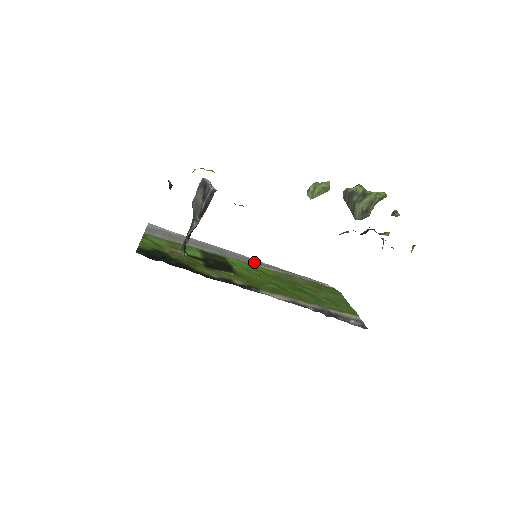
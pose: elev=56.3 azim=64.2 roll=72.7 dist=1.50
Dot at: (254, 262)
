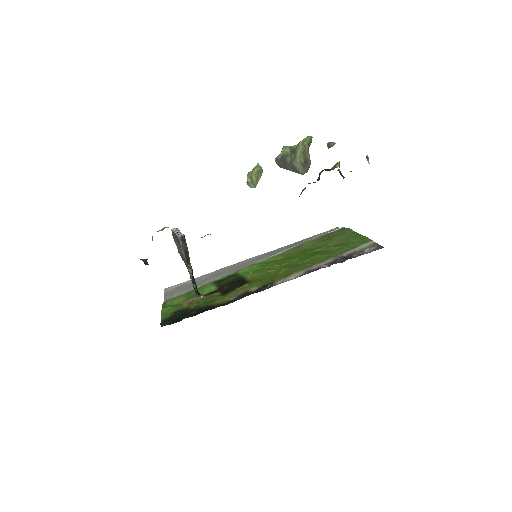
Dot at: (264, 257)
